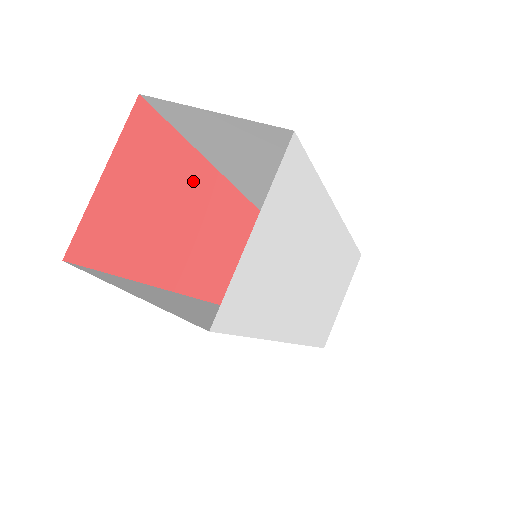
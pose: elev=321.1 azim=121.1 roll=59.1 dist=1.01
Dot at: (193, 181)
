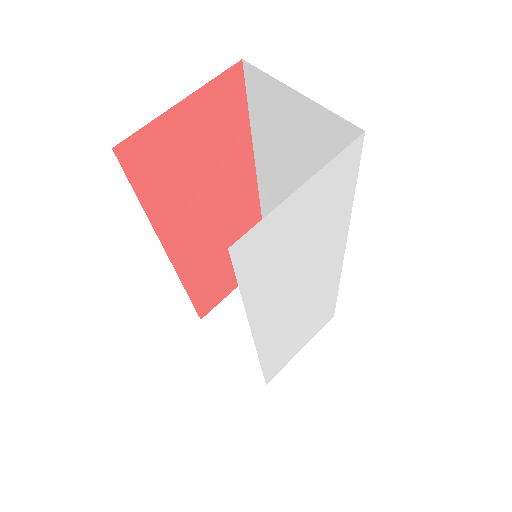
Dot at: (235, 165)
